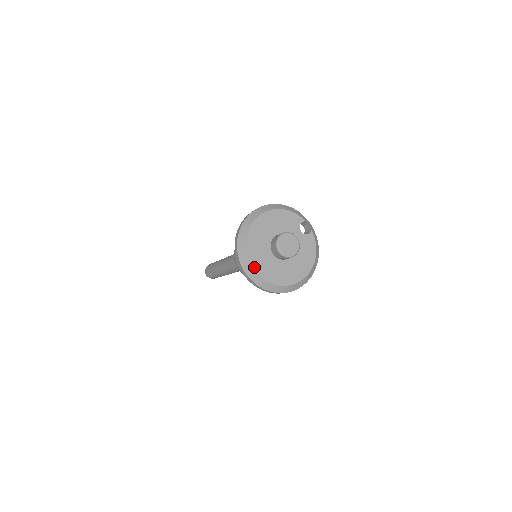
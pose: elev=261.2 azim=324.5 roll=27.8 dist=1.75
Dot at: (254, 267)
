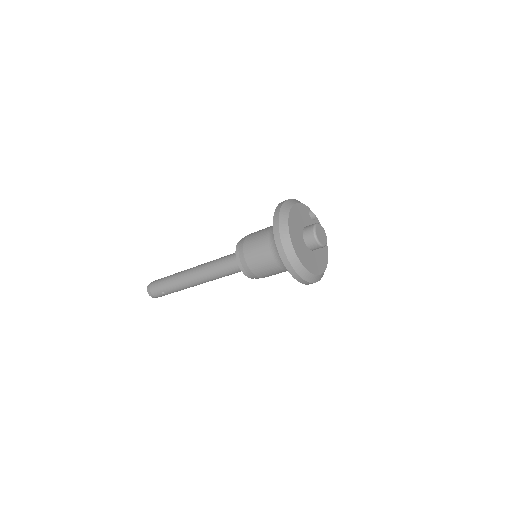
Dot at: (305, 266)
